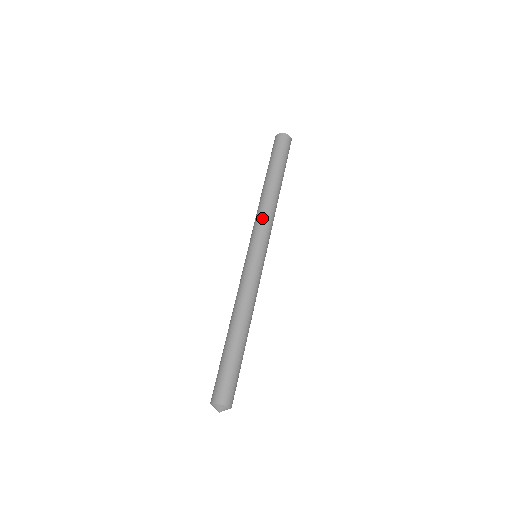
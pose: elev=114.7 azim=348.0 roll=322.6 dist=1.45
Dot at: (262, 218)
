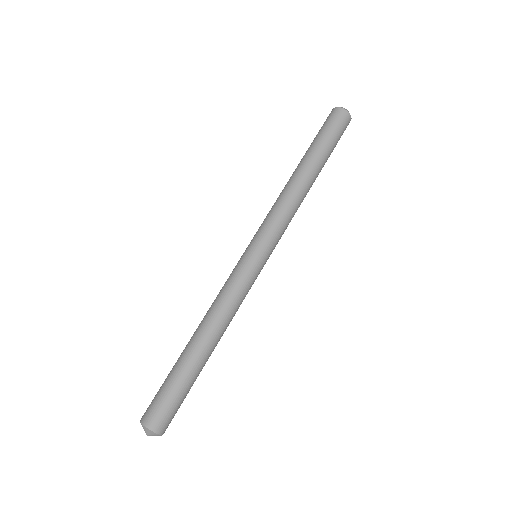
Dot at: (277, 210)
